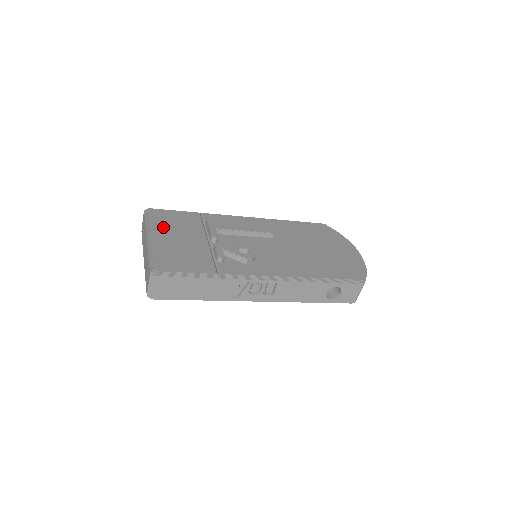
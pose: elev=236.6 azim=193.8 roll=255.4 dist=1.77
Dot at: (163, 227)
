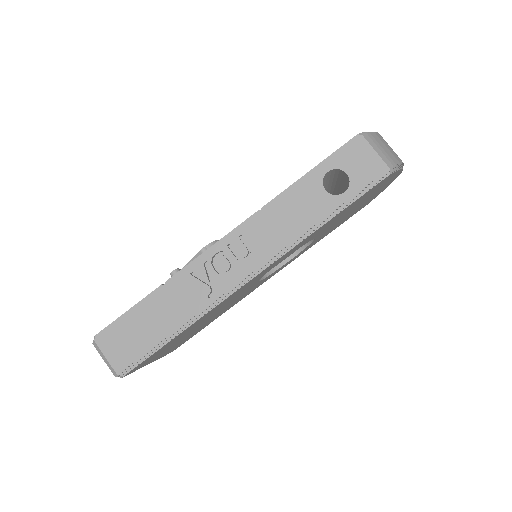
Dot at: occluded
